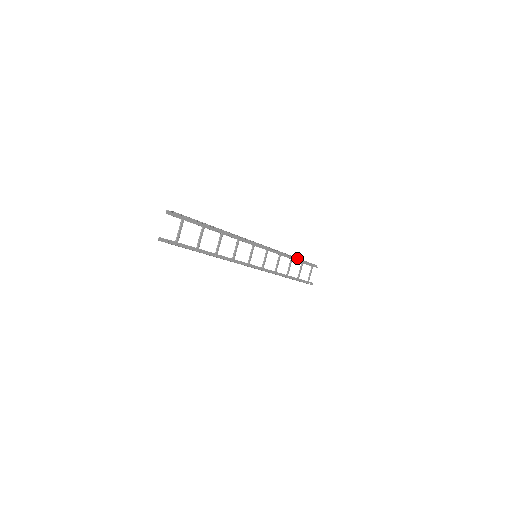
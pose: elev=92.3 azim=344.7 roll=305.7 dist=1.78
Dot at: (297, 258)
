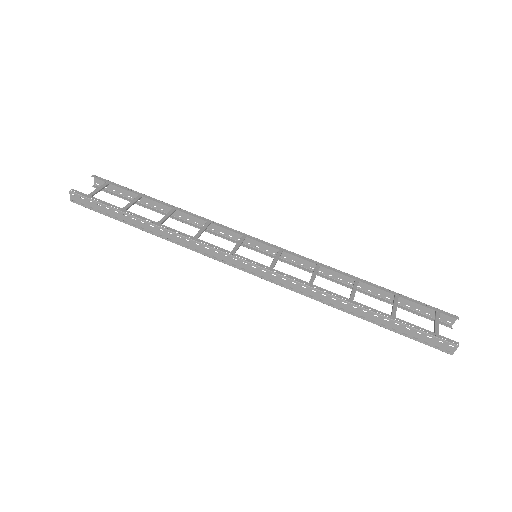
Dot at: (373, 284)
